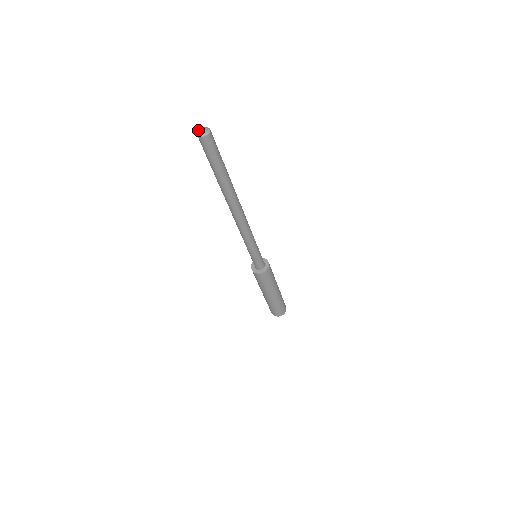
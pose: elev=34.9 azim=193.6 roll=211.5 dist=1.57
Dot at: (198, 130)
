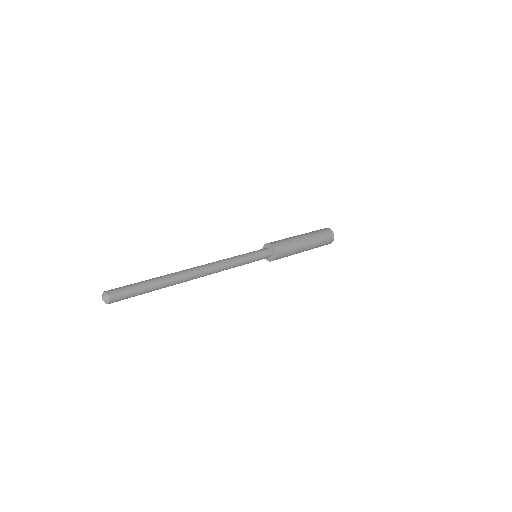
Dot at: occluded
